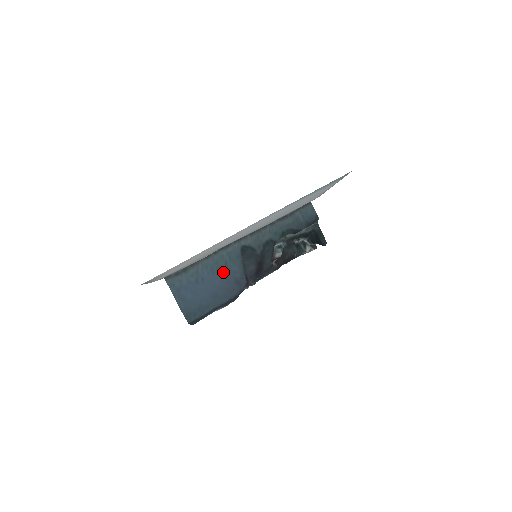
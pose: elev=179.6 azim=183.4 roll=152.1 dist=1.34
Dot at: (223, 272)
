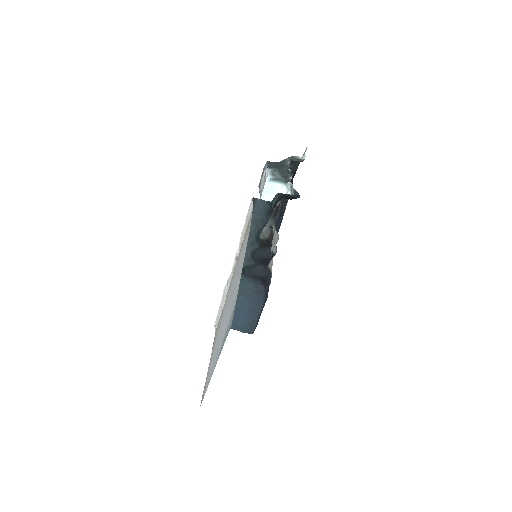
Dot at: (244, 296)
